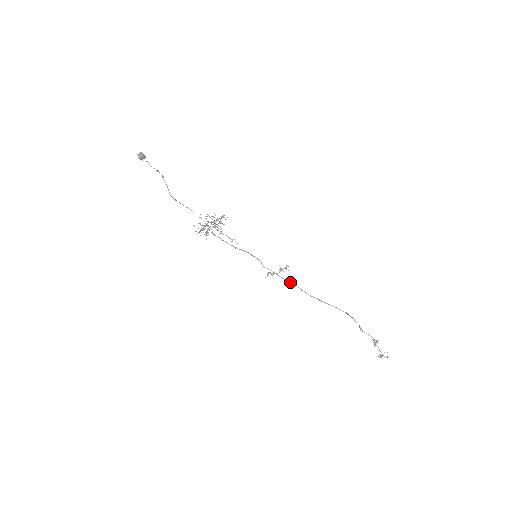
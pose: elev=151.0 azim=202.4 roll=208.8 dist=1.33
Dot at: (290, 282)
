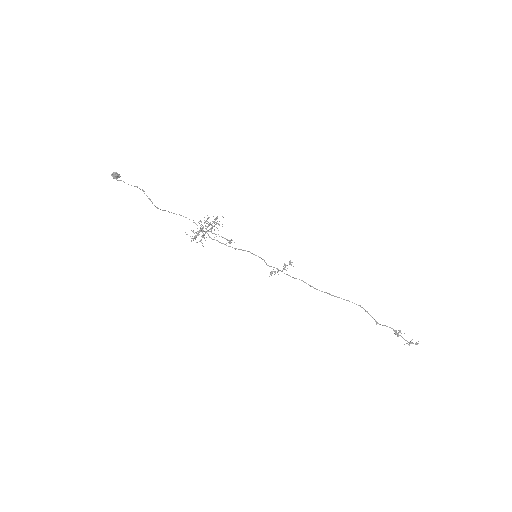
Dot at: (296, 278)
